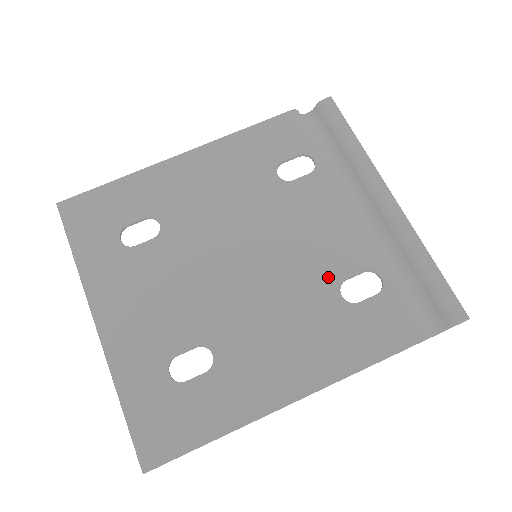
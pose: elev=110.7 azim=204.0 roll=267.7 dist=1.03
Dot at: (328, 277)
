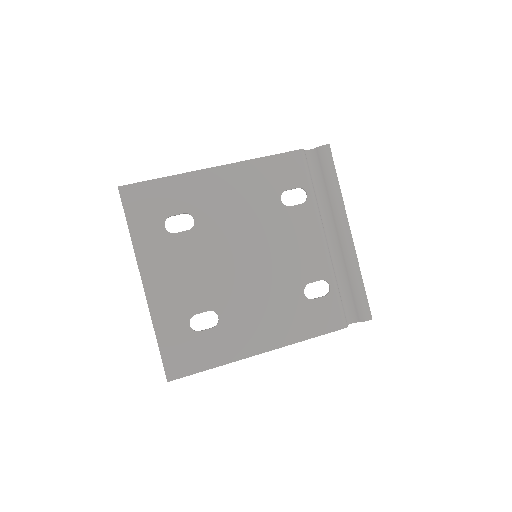
Dot at: (299, 280)
